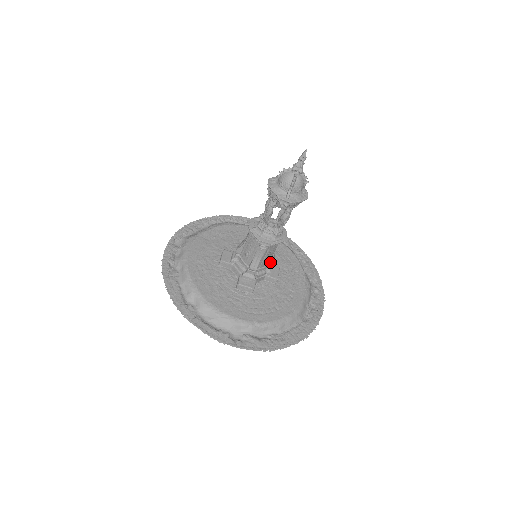
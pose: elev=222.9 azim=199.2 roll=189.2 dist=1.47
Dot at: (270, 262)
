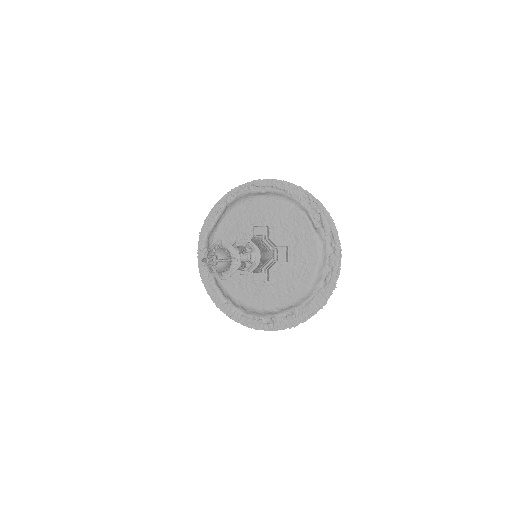
Dot at: (269, 258)
